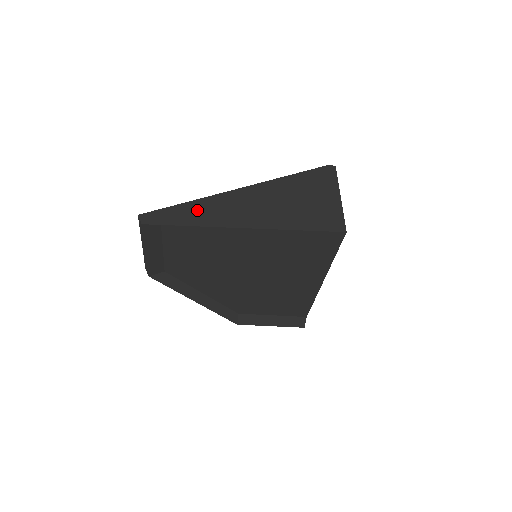
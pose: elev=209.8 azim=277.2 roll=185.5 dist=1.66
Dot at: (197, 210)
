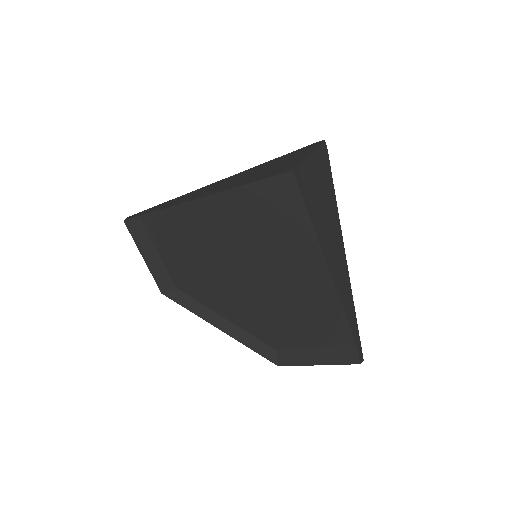
Dot at: (170, 202)
